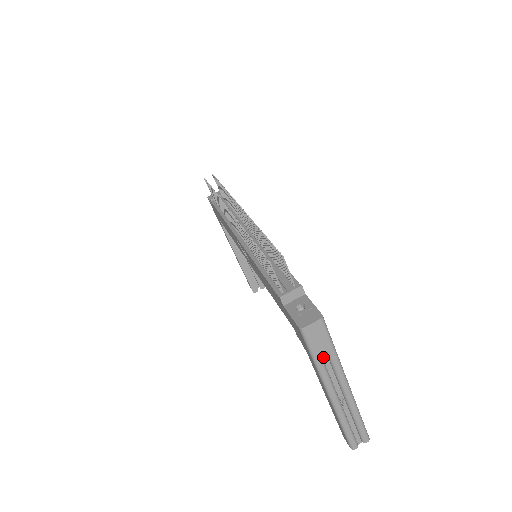
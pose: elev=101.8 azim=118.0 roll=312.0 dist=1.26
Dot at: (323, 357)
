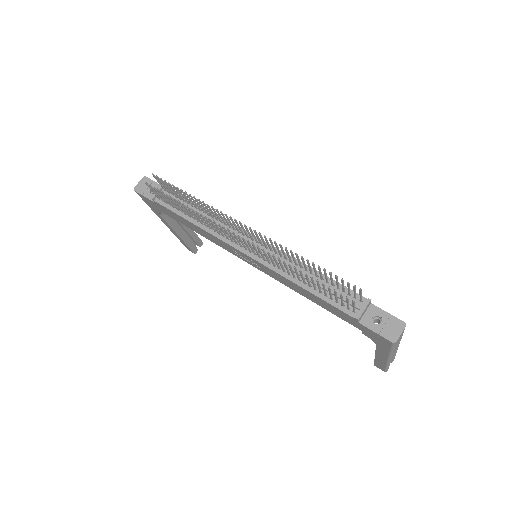
Dot at: occluded
